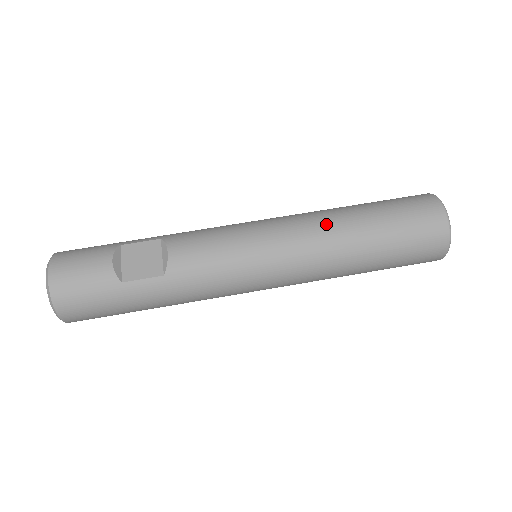
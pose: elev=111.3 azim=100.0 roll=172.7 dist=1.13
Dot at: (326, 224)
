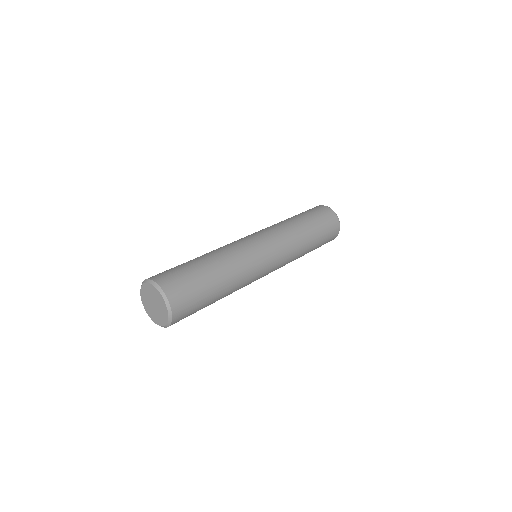
Dot at: occluded
